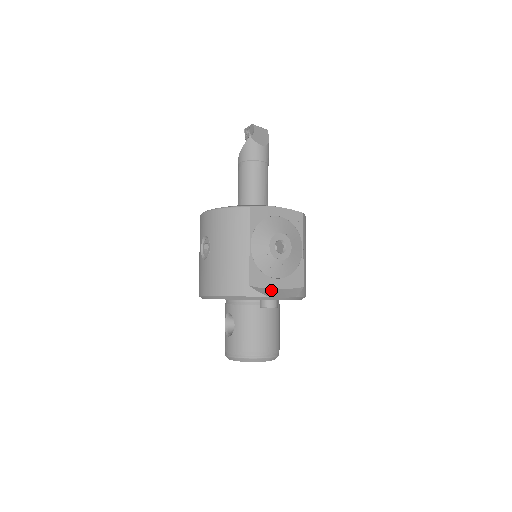
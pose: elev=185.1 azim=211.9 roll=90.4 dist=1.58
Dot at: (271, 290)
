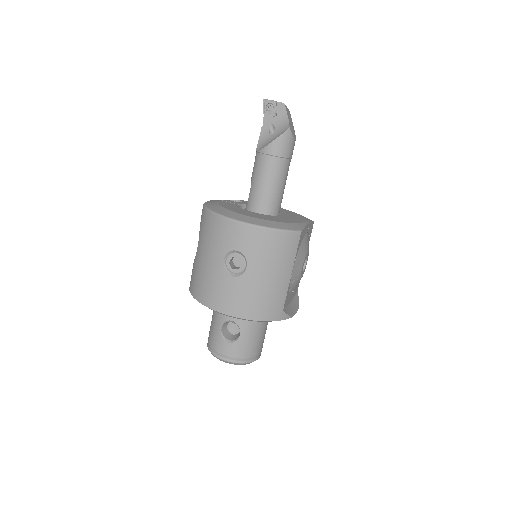
Dot at: (289, 307)
